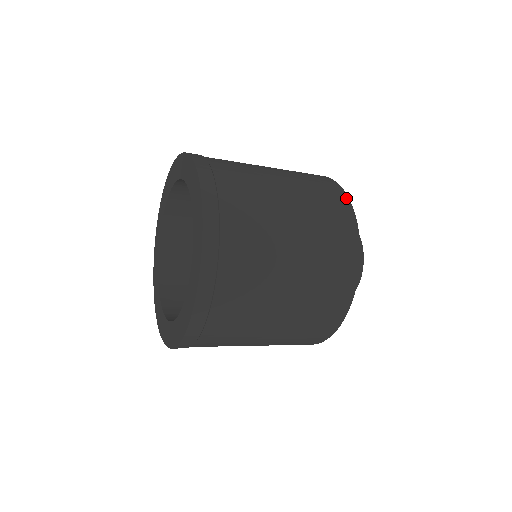
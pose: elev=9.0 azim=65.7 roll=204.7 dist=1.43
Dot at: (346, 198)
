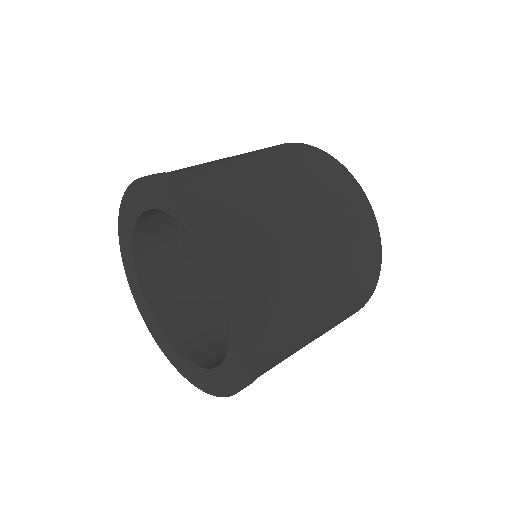
Dot at: (378, 273)
